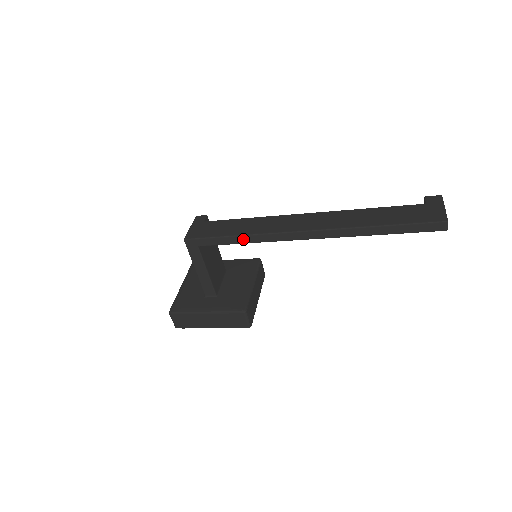
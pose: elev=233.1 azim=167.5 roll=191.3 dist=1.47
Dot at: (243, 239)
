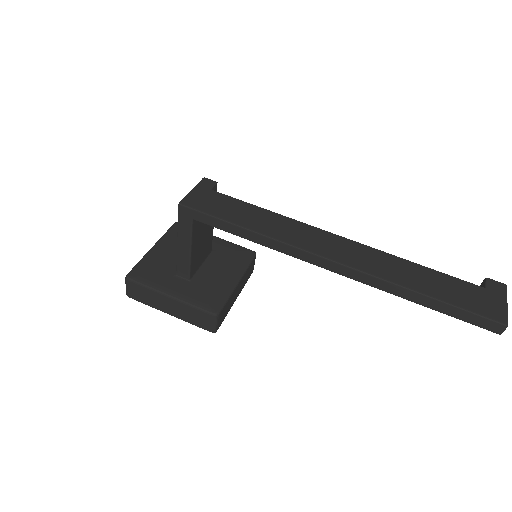
Dot at: (252, 236)
